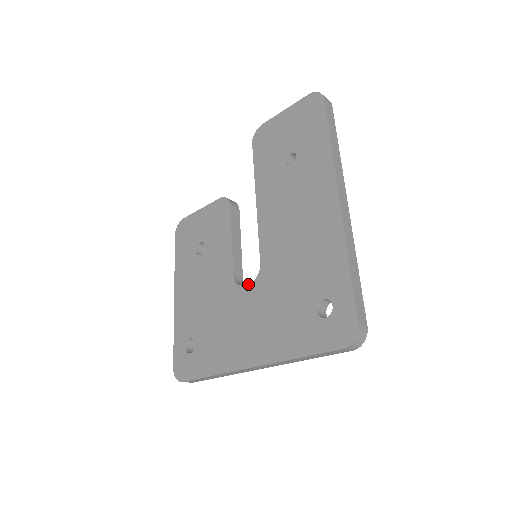
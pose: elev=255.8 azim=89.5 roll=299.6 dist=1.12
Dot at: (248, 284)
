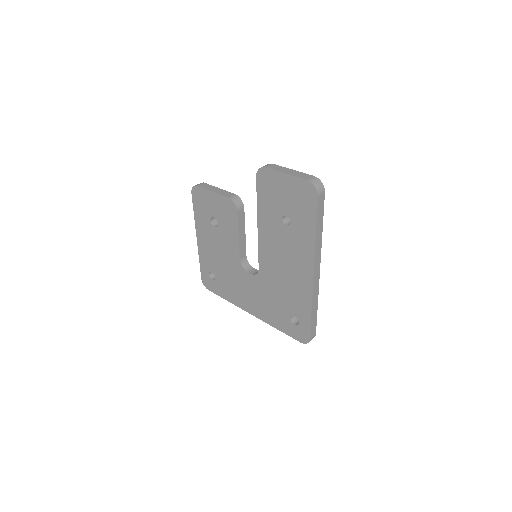
Dot at: (250, 274)
